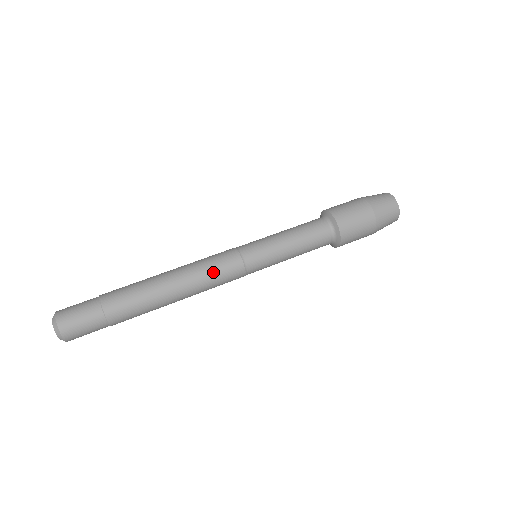
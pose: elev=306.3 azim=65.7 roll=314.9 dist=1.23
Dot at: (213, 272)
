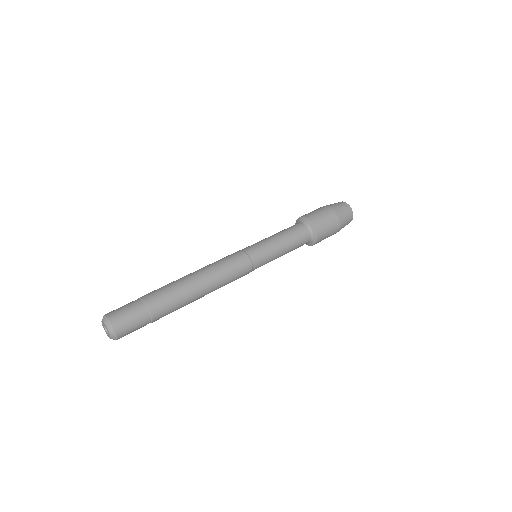
Dot at: (227, 266)
